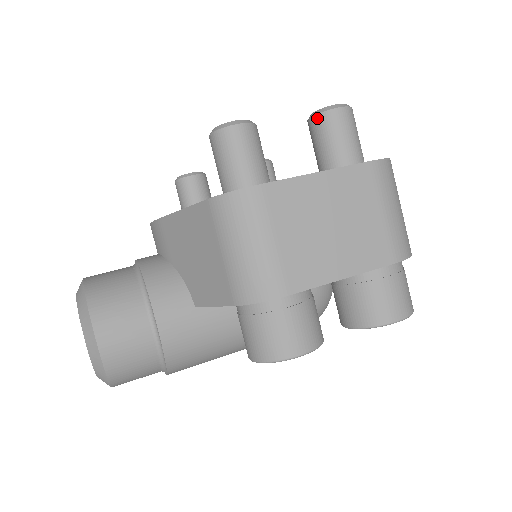
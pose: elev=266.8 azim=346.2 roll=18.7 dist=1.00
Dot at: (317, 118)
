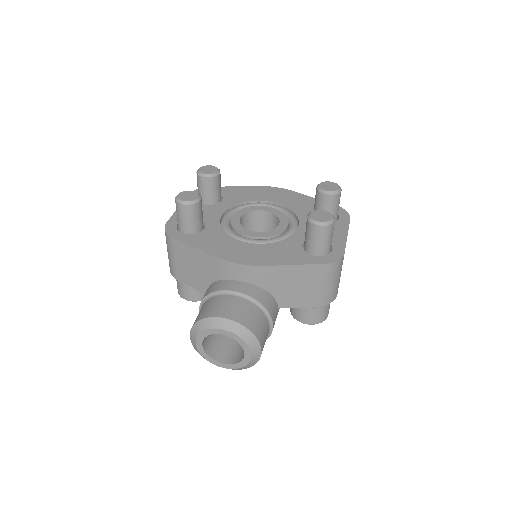
Dot at: (333, 196)
